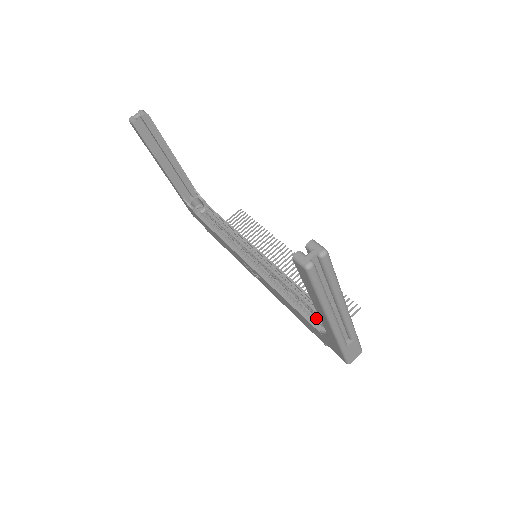
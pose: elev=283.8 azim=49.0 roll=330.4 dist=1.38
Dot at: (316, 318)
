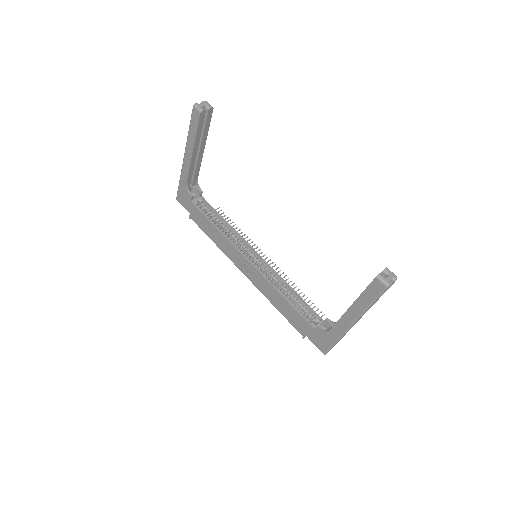
Dot at: occluded
